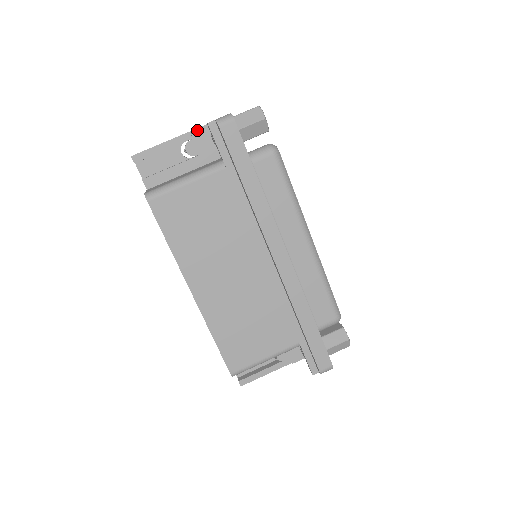
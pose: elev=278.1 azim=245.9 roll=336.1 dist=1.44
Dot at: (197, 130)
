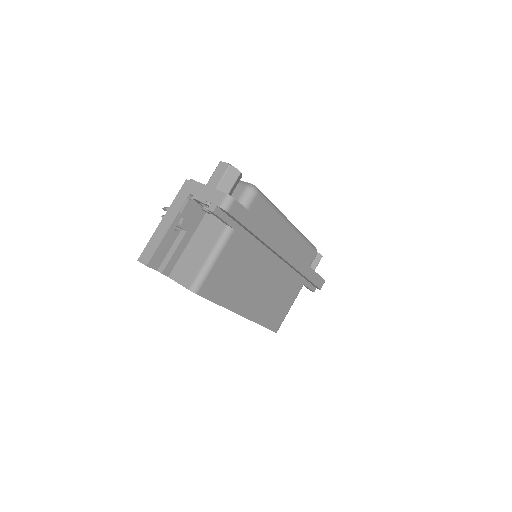
Dot at: (184, 209)
